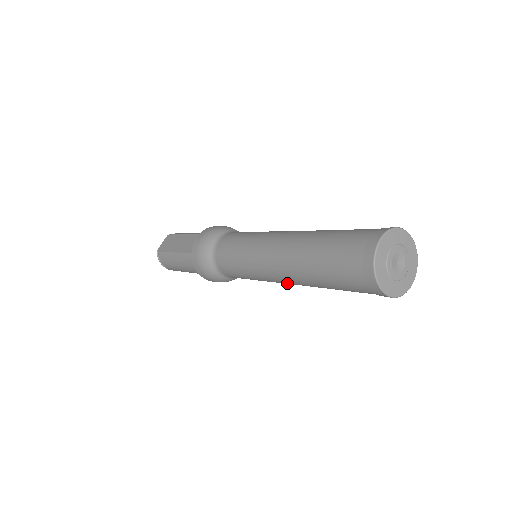
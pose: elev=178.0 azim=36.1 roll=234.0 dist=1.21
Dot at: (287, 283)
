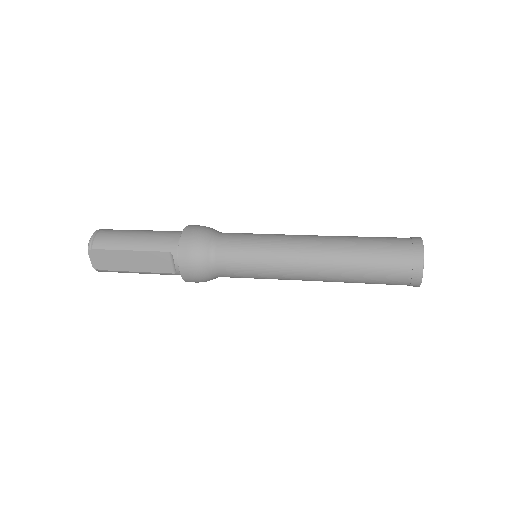
Dot at: occluded
